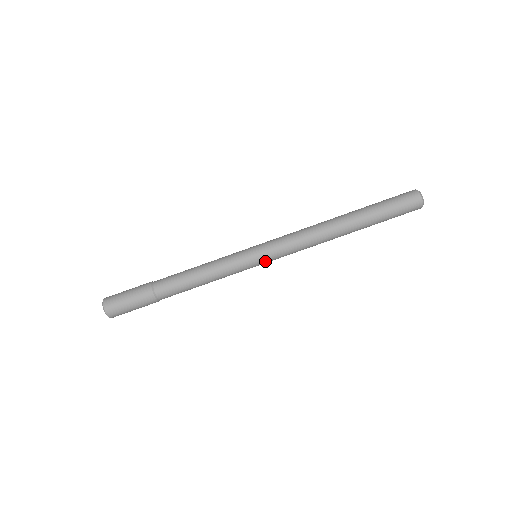
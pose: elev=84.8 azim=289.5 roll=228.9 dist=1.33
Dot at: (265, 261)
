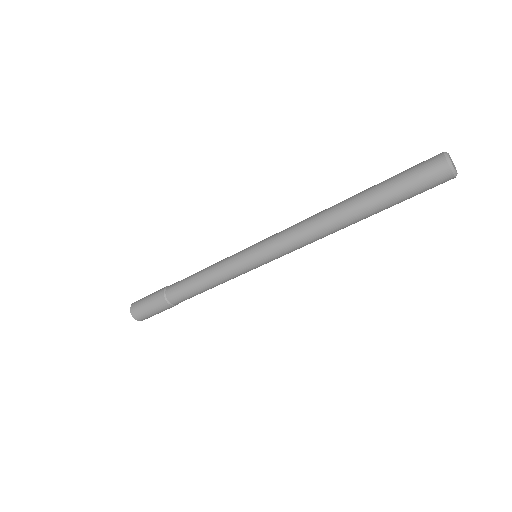
Dot at: occluded
